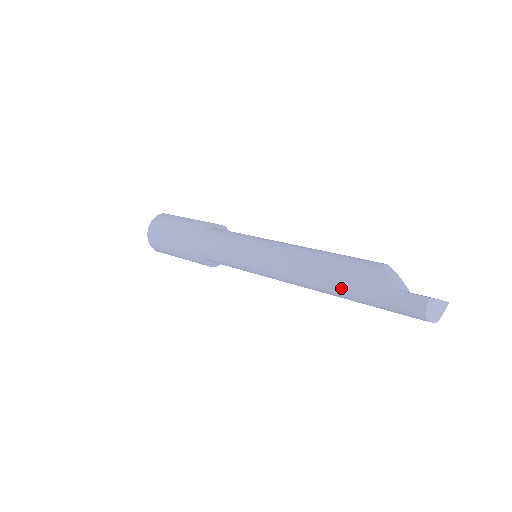
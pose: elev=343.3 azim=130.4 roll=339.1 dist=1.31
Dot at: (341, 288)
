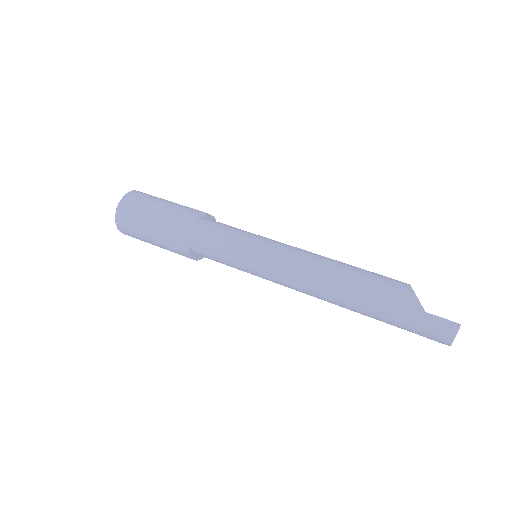
Dot at: (365, 304)
